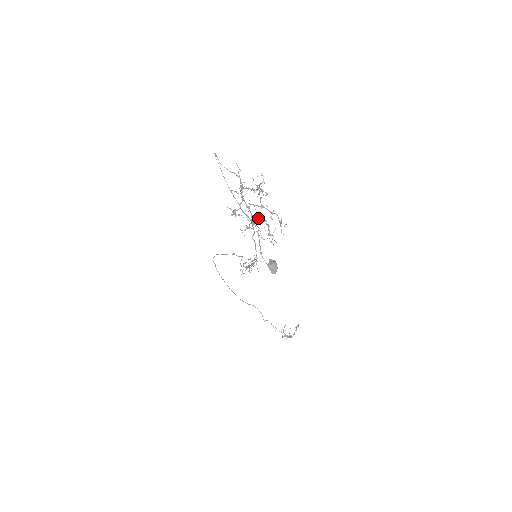
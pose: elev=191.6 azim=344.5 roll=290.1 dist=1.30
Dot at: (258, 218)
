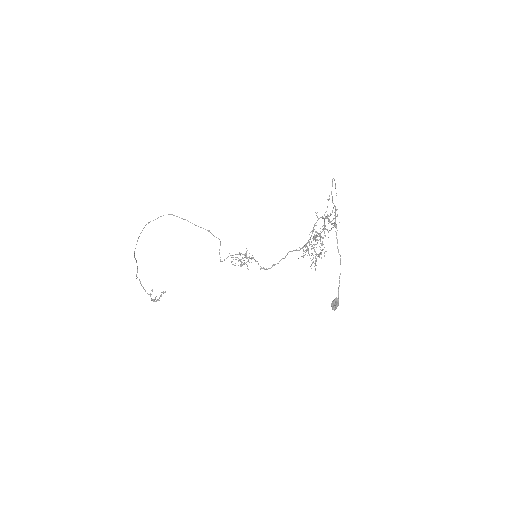
Dot at: occluded
